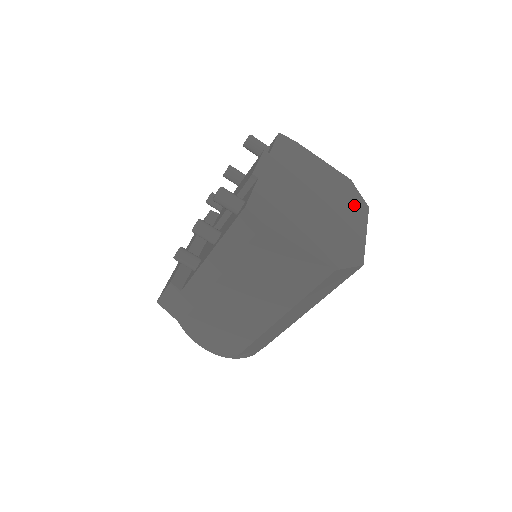
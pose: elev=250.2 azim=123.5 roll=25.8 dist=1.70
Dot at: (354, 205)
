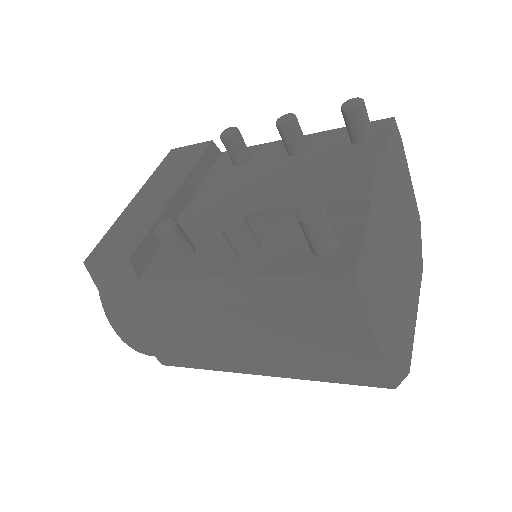
Dot at: (417, 265)
